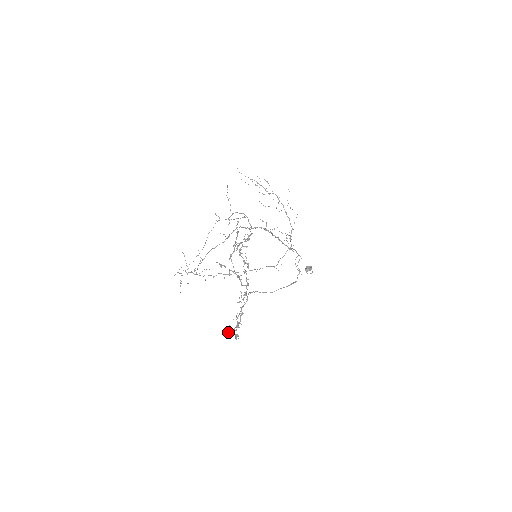
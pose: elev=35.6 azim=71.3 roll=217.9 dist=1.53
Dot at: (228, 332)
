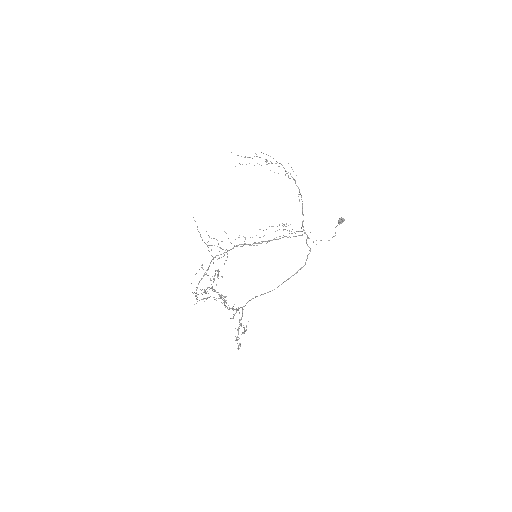
Dot at: occluded
